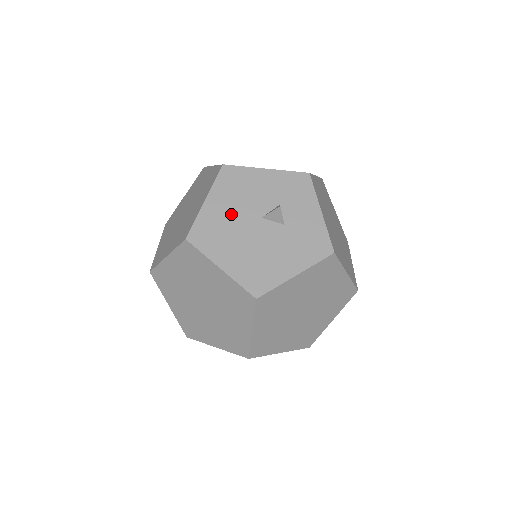
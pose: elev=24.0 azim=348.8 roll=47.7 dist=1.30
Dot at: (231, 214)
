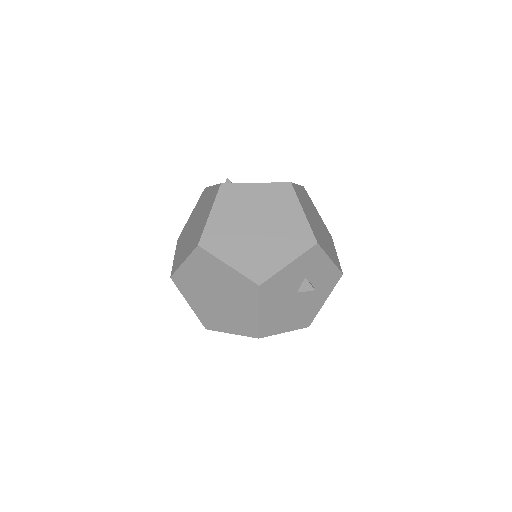
Dot at: (279, 306)
